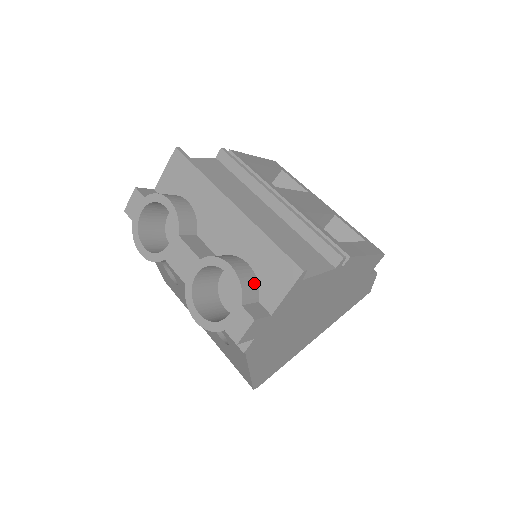
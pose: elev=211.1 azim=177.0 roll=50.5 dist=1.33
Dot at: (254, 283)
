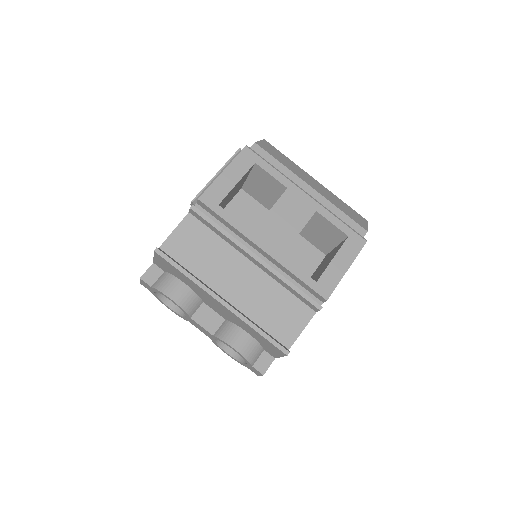
Dot at: (256, 347)
